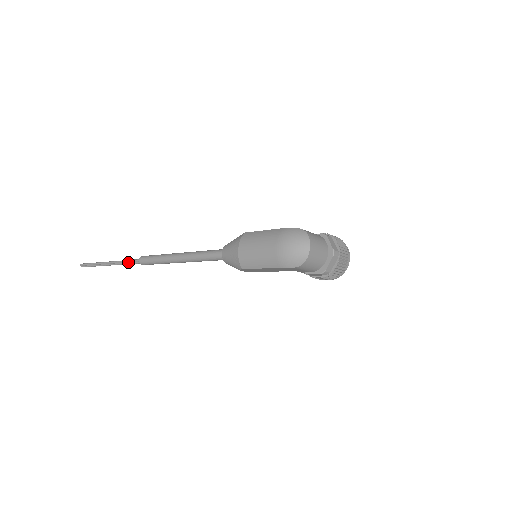
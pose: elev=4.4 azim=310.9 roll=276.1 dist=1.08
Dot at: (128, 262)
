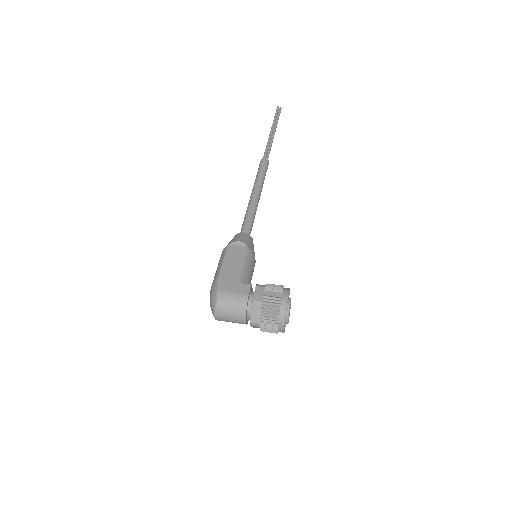
Dot at: (266, 151)
